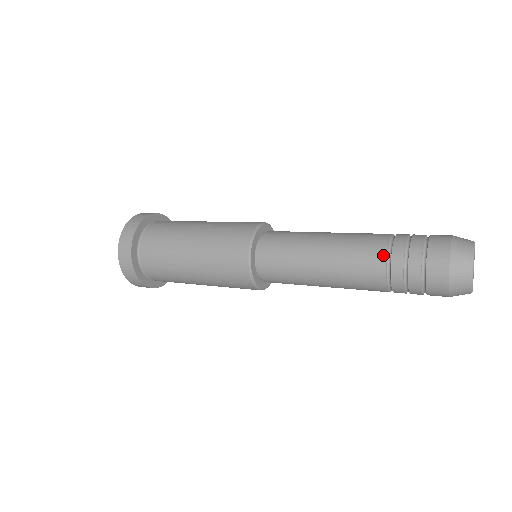
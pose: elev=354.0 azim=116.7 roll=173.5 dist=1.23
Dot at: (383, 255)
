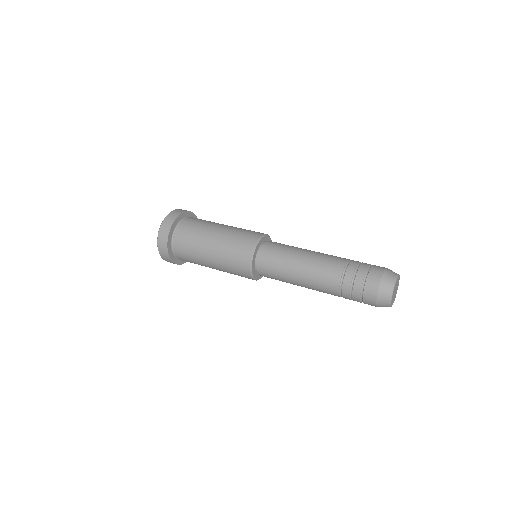
Dot at: (337, 288)
